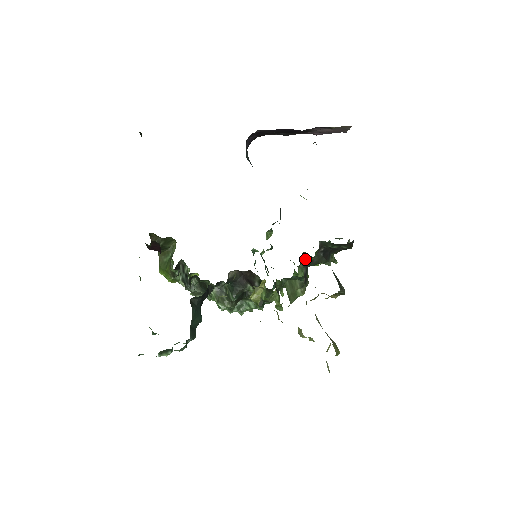
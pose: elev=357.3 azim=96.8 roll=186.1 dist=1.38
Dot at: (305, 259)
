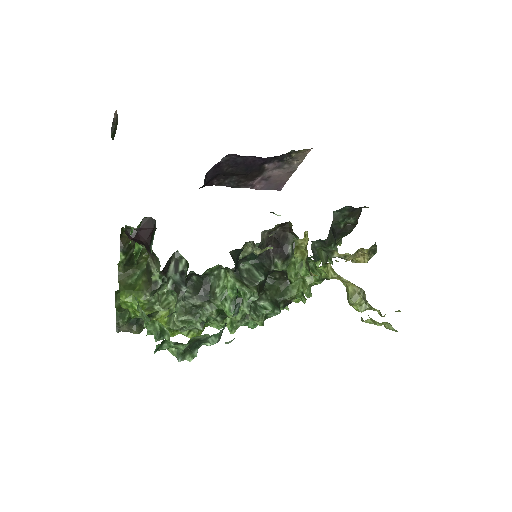
Dot at: (313, 247)
